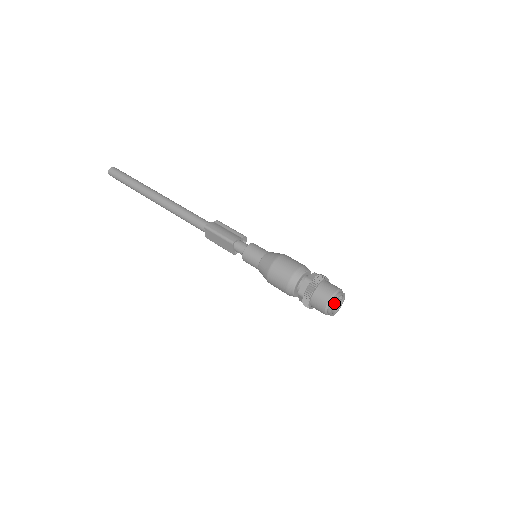
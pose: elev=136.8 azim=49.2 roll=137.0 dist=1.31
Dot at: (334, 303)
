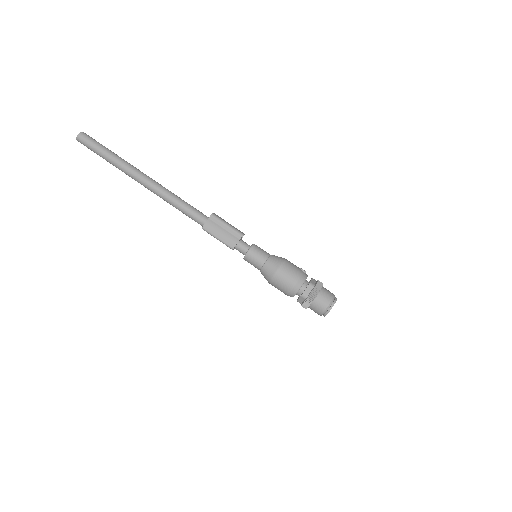
Dot at: (326, 314)
